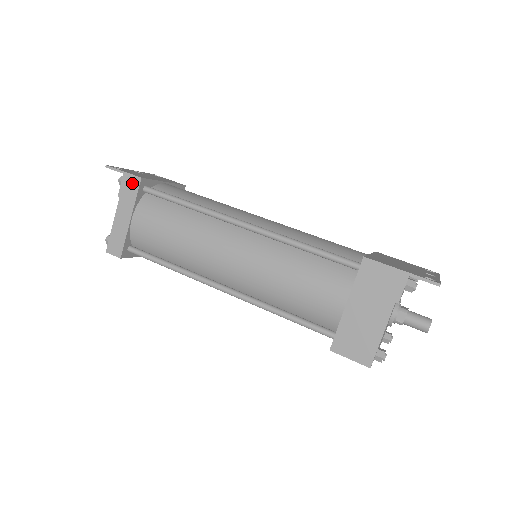
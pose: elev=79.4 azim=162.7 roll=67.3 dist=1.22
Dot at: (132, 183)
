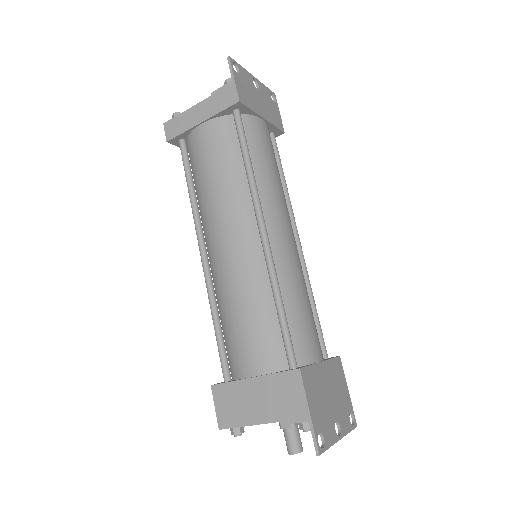
Dot at: (230, 96)
